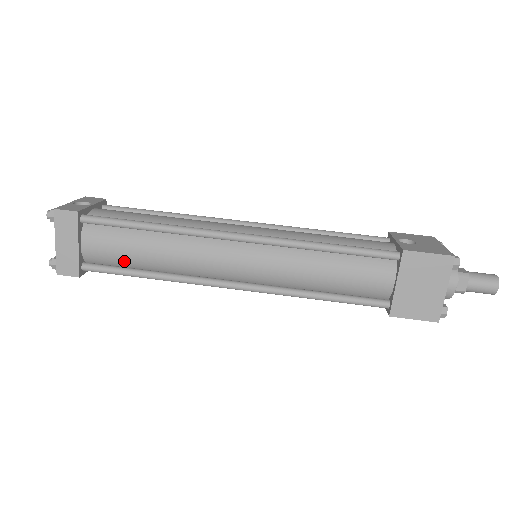
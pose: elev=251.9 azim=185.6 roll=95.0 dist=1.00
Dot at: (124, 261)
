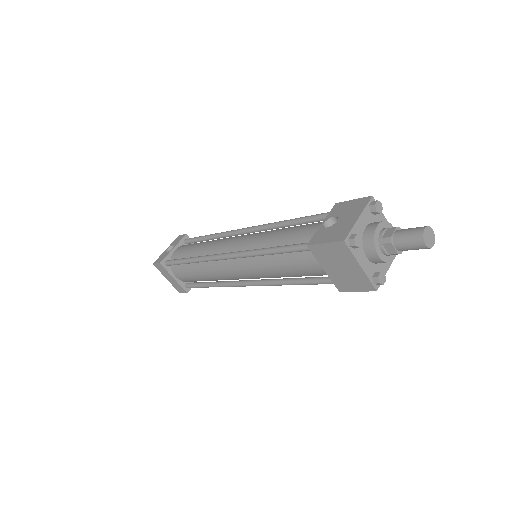
Dot at: (197, 280)
